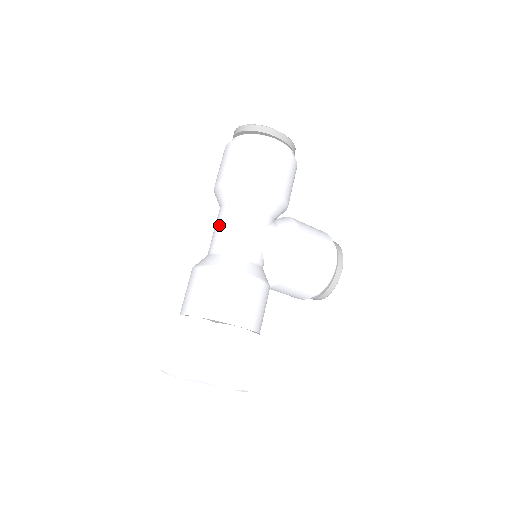
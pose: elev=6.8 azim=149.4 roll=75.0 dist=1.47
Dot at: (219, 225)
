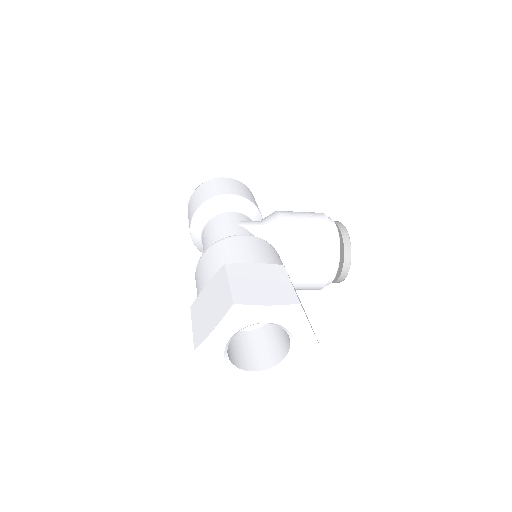
Dot at: (204, 243)
